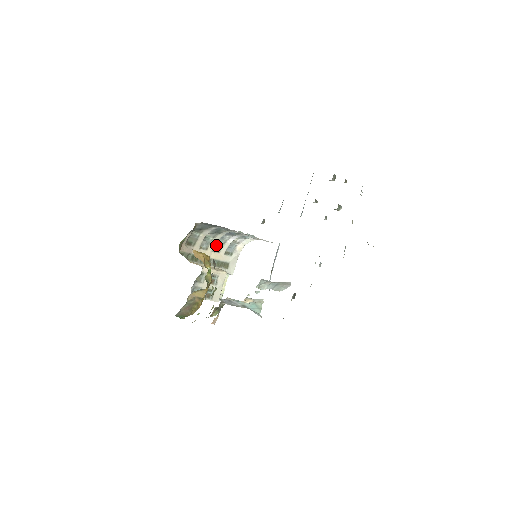
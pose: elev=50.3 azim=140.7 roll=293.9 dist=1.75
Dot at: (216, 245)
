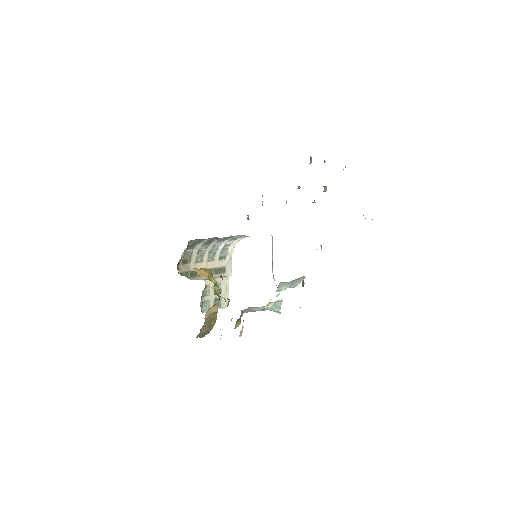
Dot at: (209, 254)
